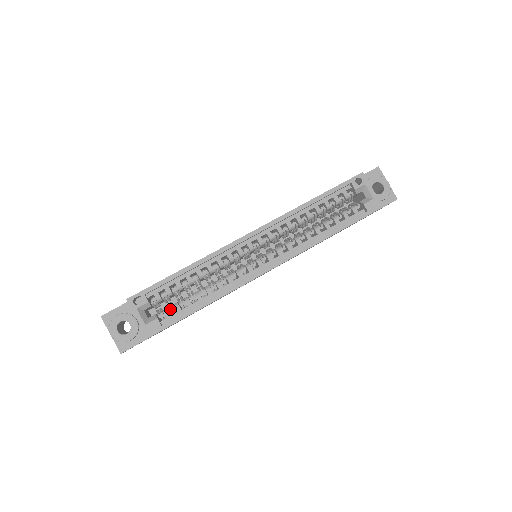
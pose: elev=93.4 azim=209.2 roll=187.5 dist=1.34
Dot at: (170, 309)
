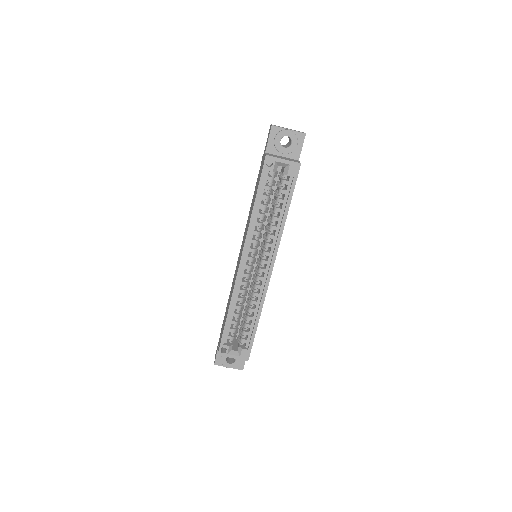
Dot at: (243, 337)
